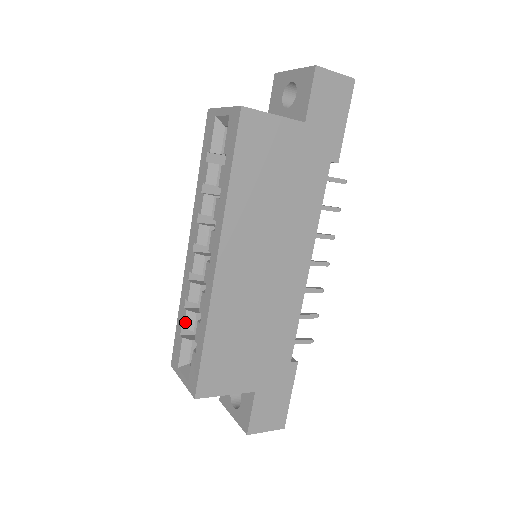
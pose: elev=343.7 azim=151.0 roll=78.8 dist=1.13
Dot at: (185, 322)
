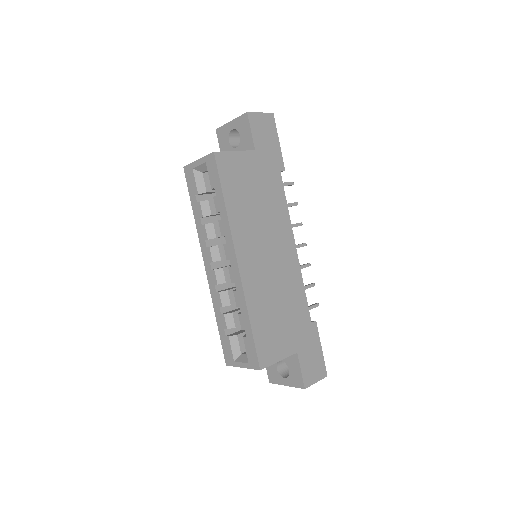
Dot at: (226, 324)
